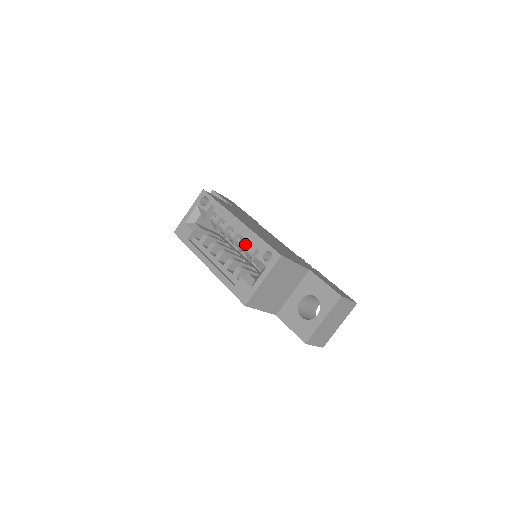
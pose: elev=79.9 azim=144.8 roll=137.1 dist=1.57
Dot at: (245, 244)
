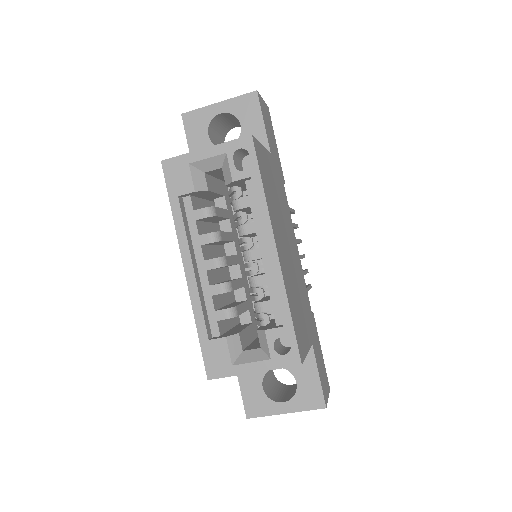
Dot at: (260, 285)
